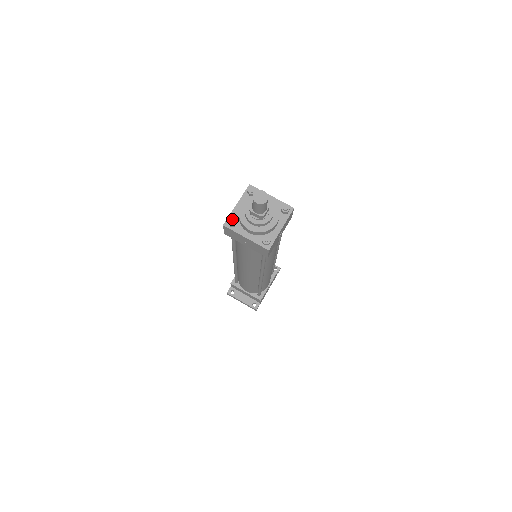
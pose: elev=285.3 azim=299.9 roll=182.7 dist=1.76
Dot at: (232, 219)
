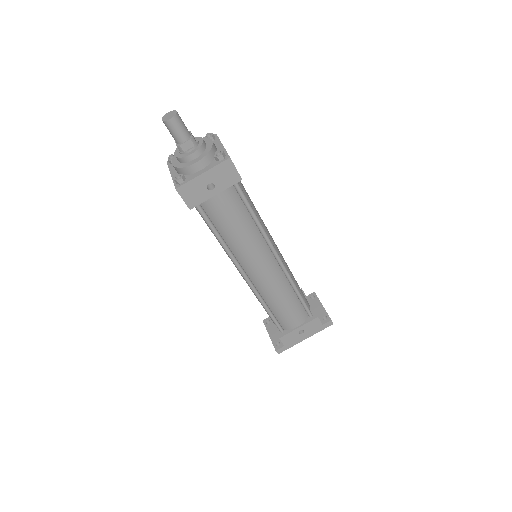
Dot at: (172, 155)
